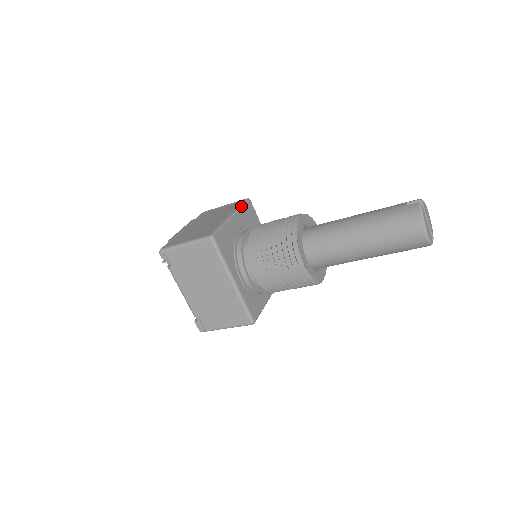
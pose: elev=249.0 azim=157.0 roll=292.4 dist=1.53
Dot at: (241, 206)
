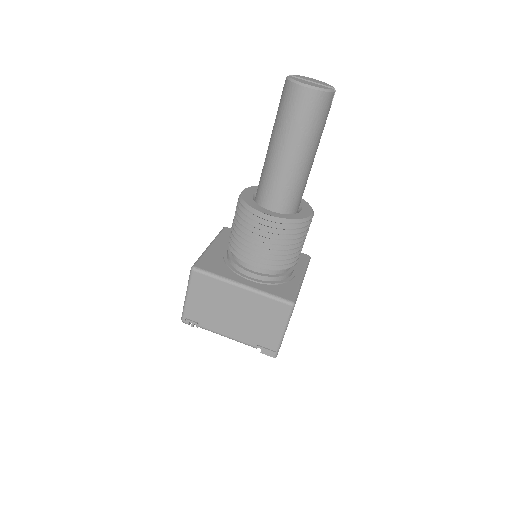
Dot at: (217, 235)
